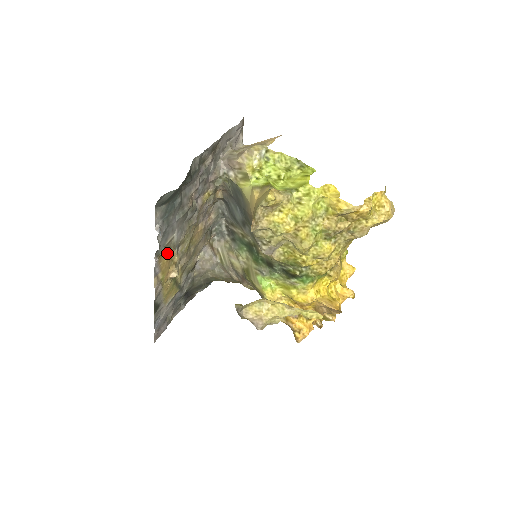
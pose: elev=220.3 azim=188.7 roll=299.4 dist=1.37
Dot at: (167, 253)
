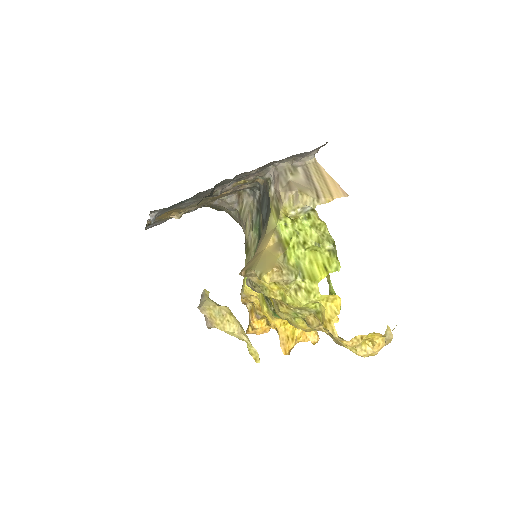
Dot at: (169, 211)
